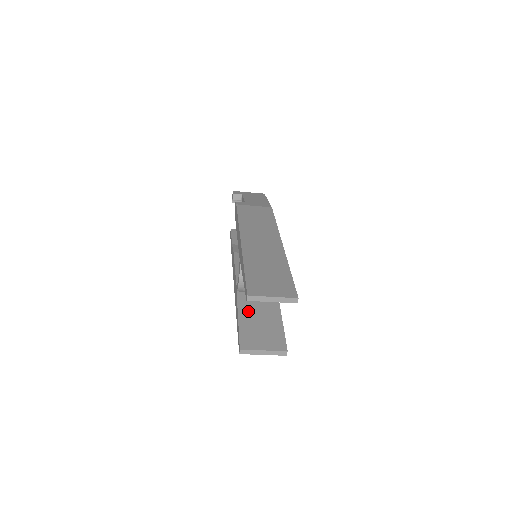
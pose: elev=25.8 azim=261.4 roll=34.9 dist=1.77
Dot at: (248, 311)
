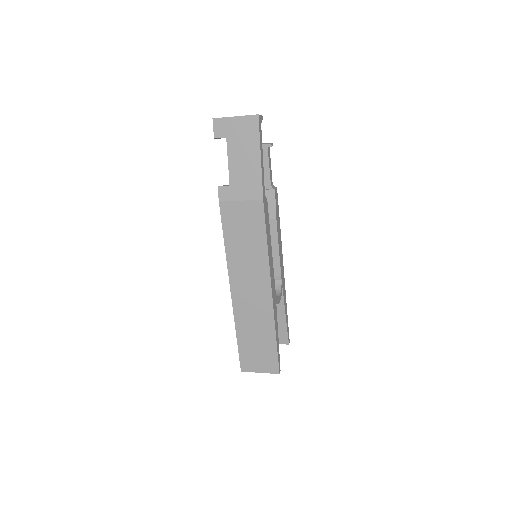
Dot at: occluded
